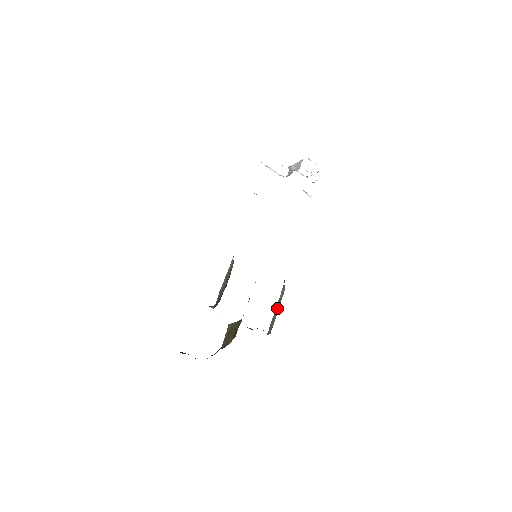
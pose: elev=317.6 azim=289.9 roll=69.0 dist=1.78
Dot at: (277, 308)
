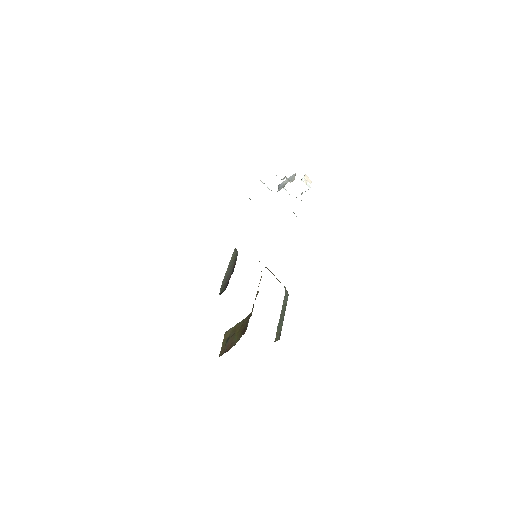
Dot at: (282, 314)
